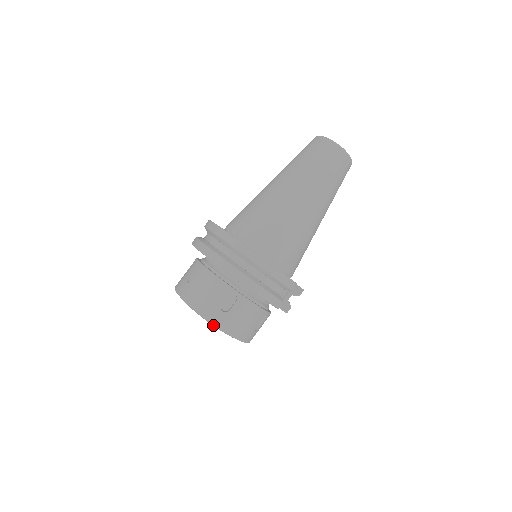
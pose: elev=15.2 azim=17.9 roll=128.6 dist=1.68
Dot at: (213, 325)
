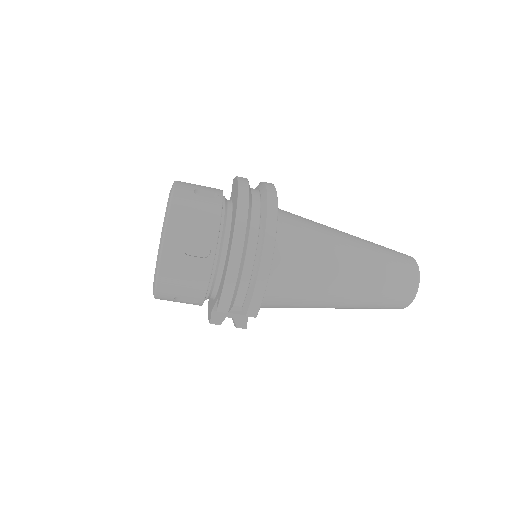
Dot at: (160, 245)
